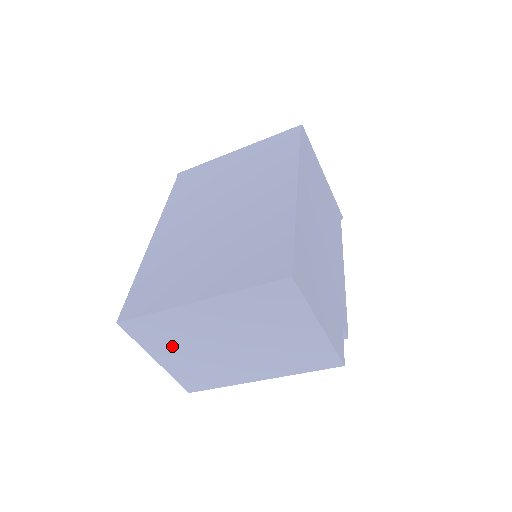
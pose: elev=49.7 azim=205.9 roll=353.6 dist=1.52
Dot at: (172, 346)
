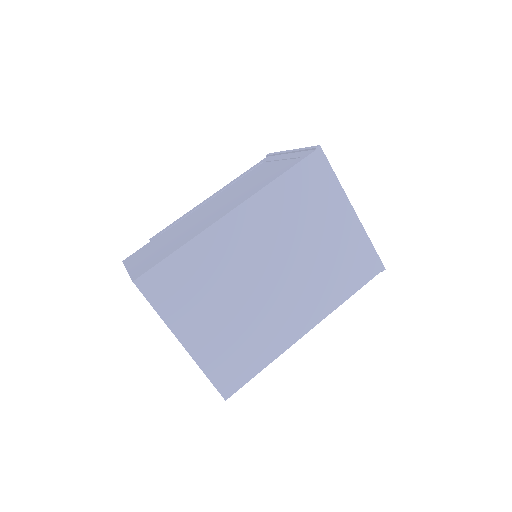
Dot at: occluded
